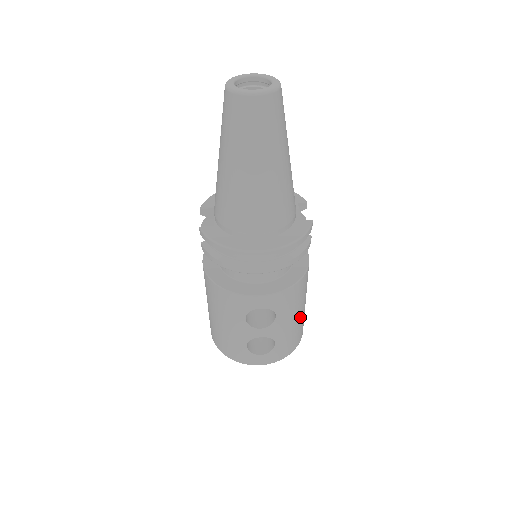
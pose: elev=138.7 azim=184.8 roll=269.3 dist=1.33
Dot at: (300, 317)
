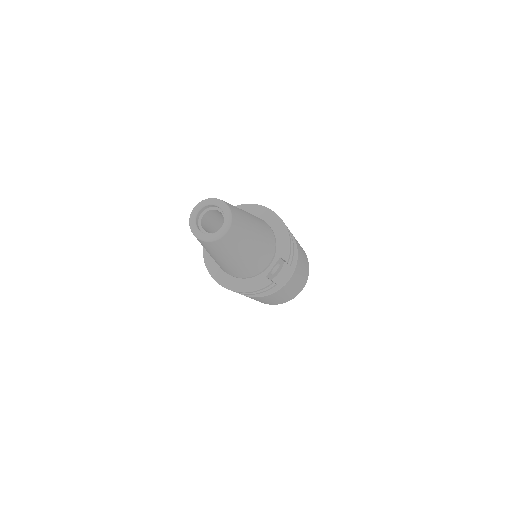
Dot at: (278, 299)
